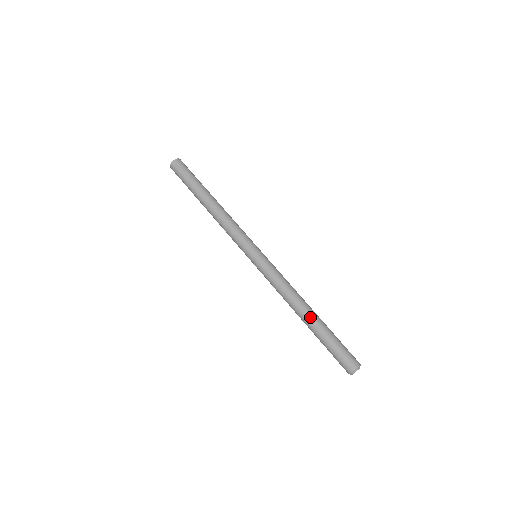
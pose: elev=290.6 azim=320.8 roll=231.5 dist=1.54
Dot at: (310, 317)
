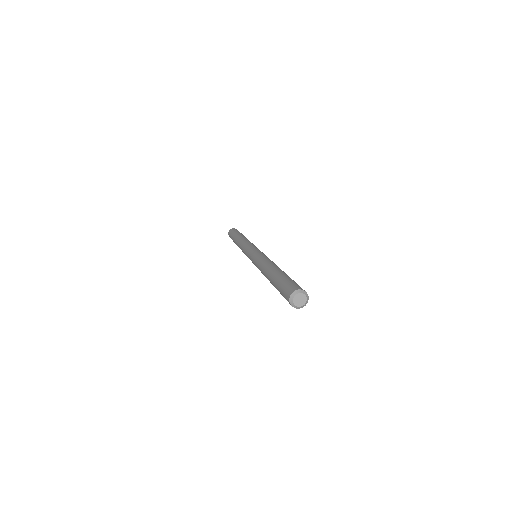
Dot at: (280, 269)
